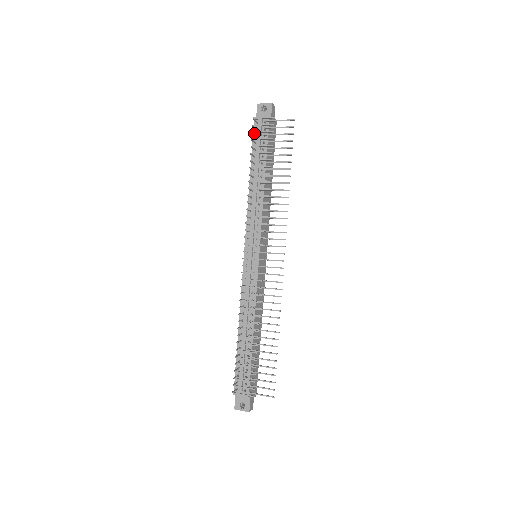
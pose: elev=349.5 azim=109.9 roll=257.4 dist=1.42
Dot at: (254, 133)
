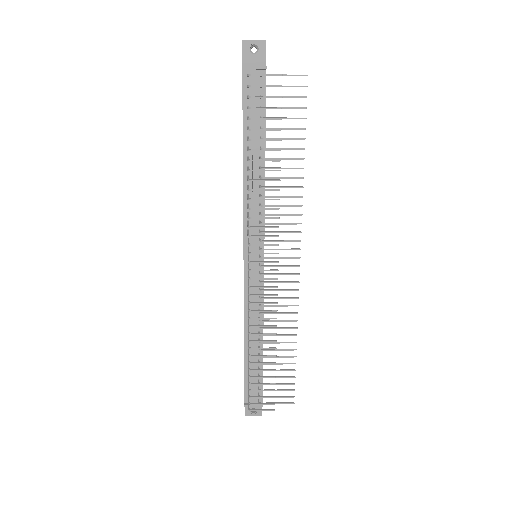
Dot at: (244, 91)
